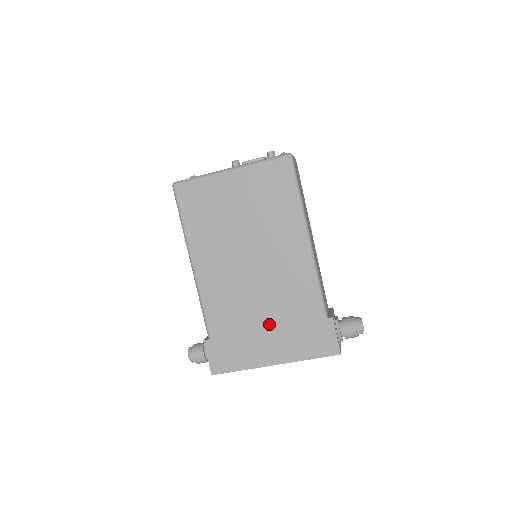
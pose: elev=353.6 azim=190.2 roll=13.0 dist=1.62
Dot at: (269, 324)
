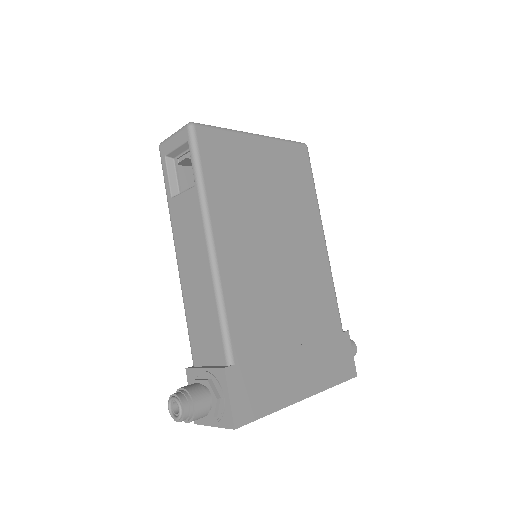
Dot at: (298, 339)
